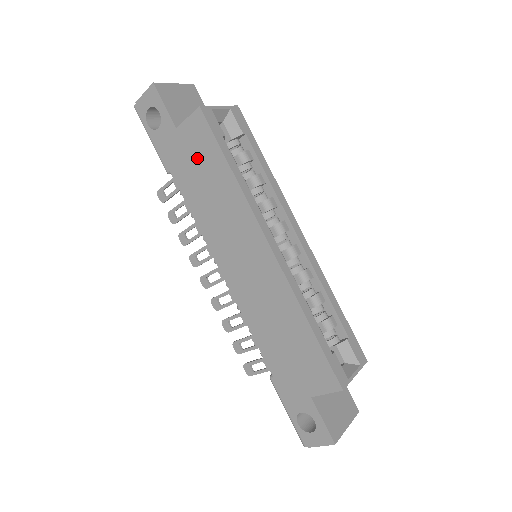
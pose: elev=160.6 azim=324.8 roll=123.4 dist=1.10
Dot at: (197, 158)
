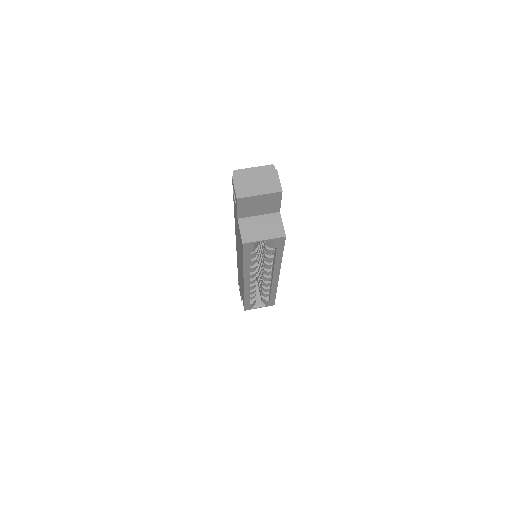
Dot at: occluded
